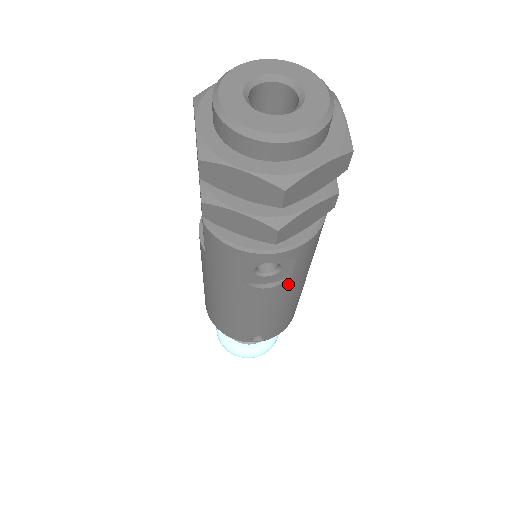
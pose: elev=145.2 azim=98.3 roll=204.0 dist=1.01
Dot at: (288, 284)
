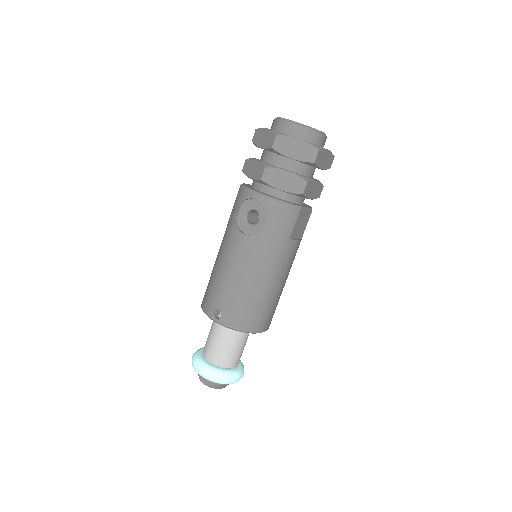
Dot at: (257, 243)
